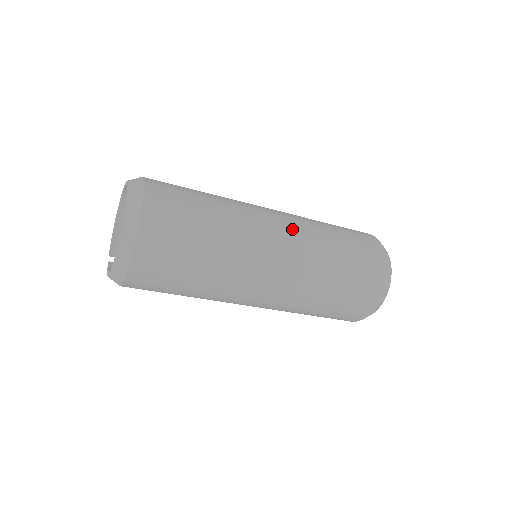
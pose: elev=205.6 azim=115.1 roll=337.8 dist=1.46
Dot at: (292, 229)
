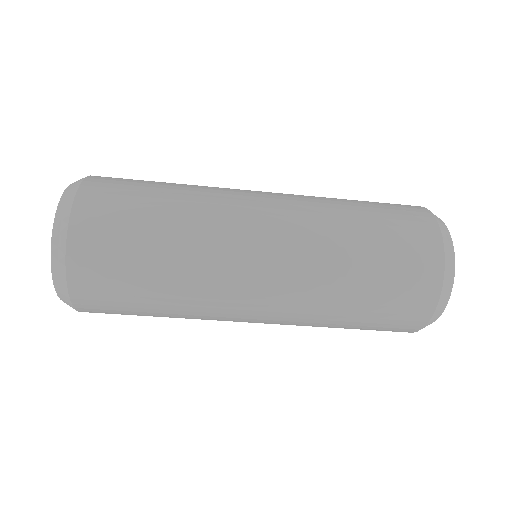
Dot at: (284, 196)
